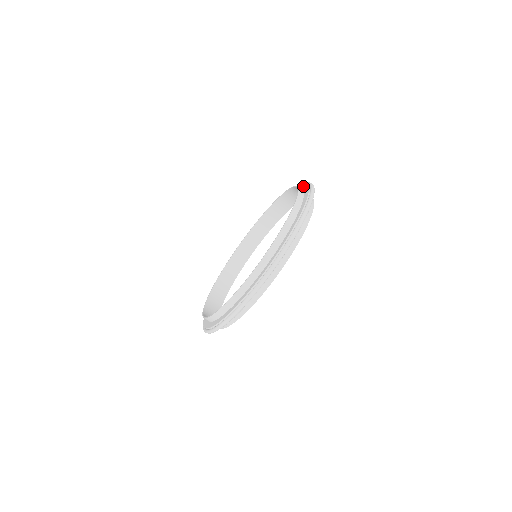
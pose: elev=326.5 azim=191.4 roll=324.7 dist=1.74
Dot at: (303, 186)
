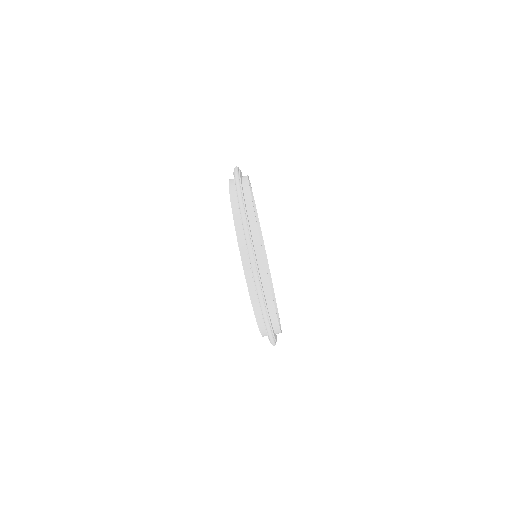
Dot at: occluded
